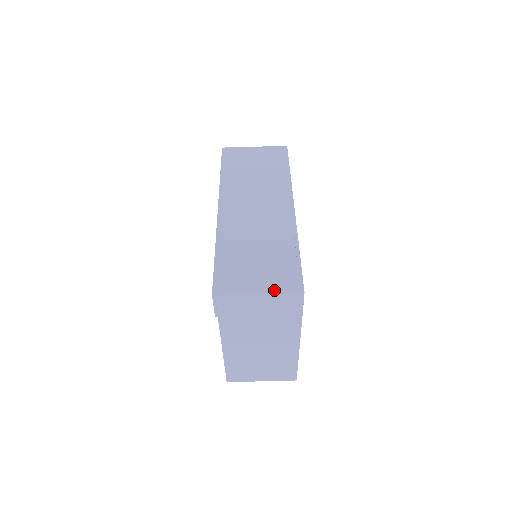
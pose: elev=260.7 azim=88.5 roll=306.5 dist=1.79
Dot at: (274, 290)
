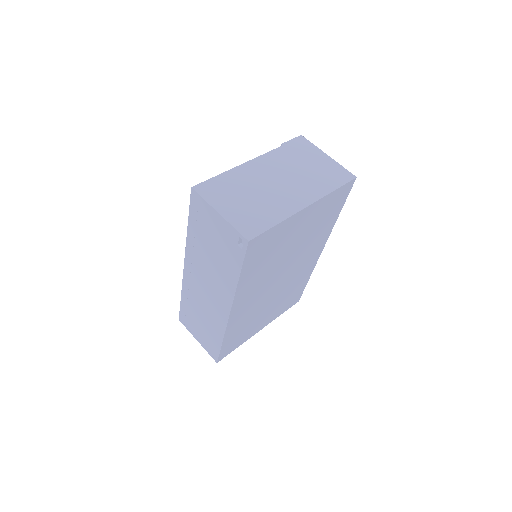
Dot at: occluded
